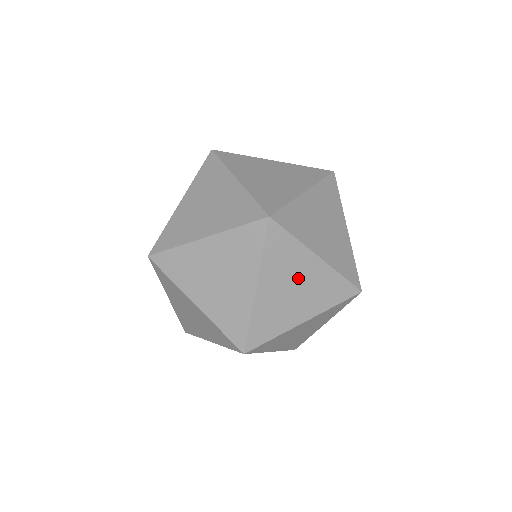
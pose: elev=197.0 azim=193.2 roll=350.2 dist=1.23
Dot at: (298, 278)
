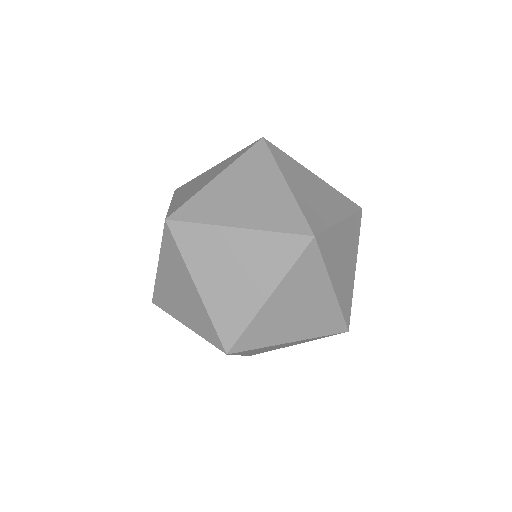
Dot at: (230, 258)
